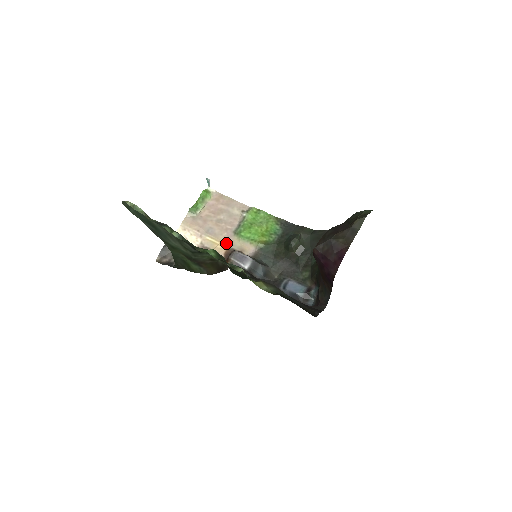
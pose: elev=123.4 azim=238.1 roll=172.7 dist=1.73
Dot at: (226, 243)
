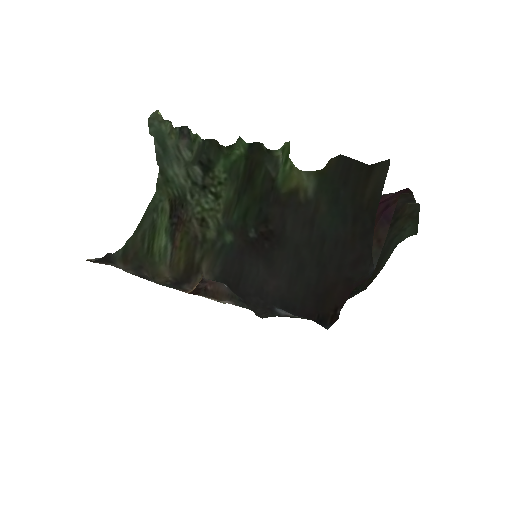
Dot at: occluded
